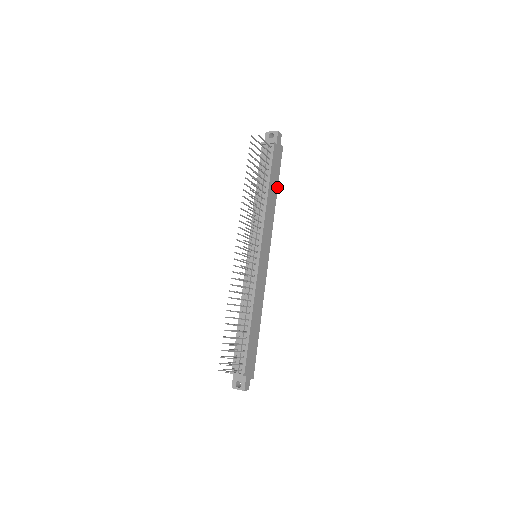
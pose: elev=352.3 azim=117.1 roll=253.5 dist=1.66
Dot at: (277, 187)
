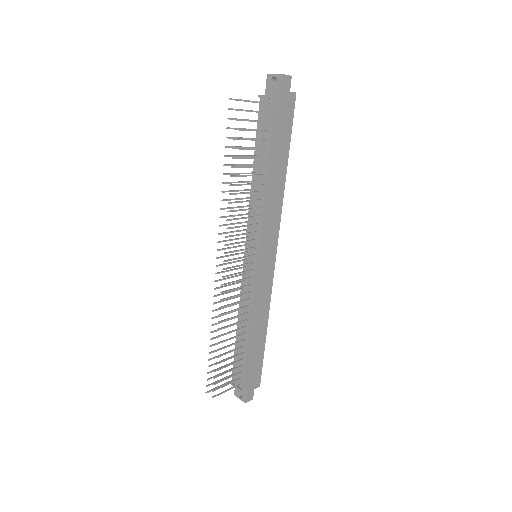
Dot at: (287, 158)
